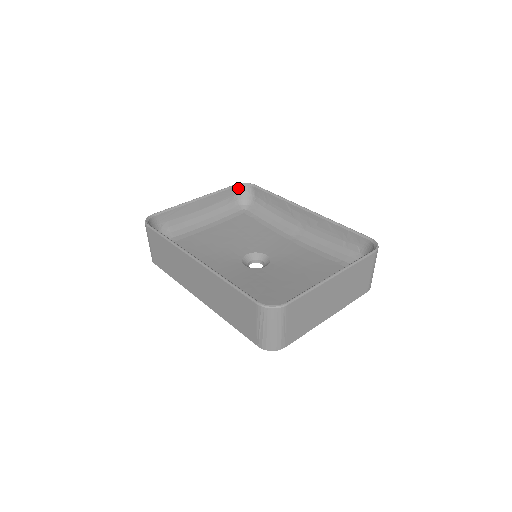
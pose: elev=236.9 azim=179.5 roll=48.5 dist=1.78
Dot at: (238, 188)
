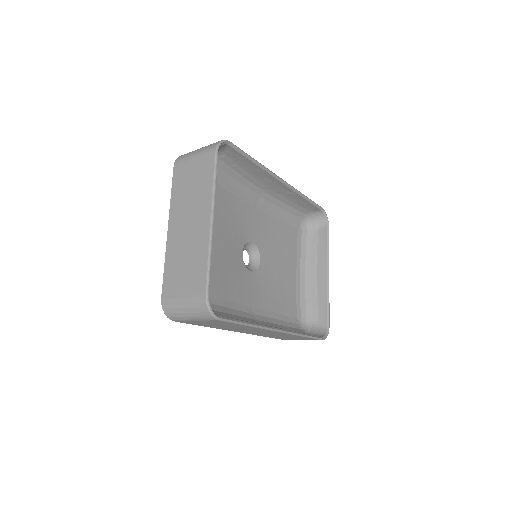
Dot at: occluded
